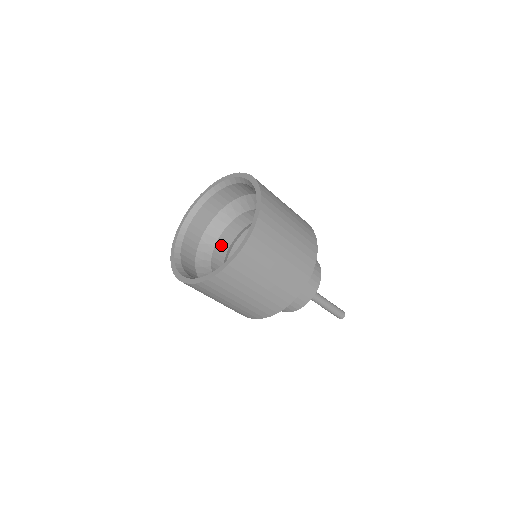
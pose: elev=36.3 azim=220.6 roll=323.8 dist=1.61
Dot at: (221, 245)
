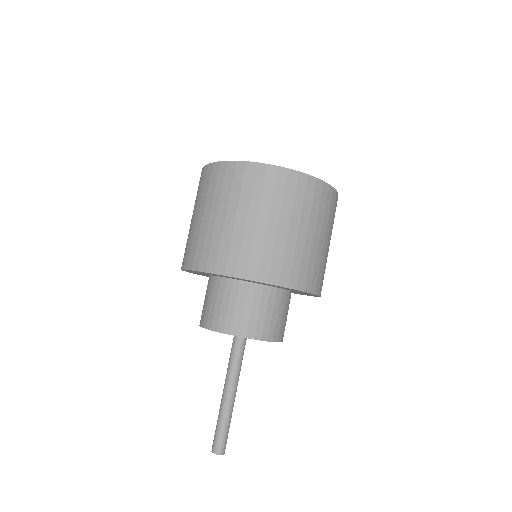
Dot at: occluded
